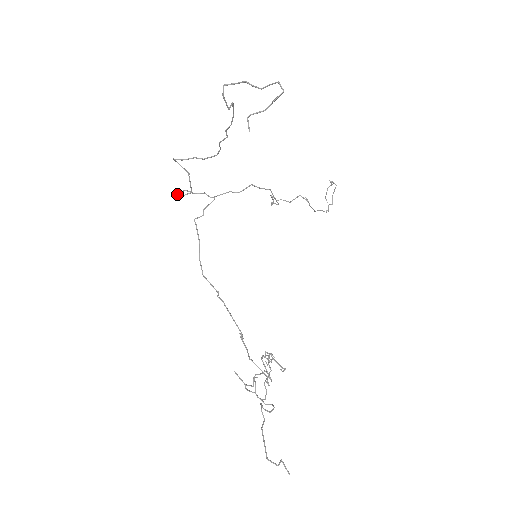
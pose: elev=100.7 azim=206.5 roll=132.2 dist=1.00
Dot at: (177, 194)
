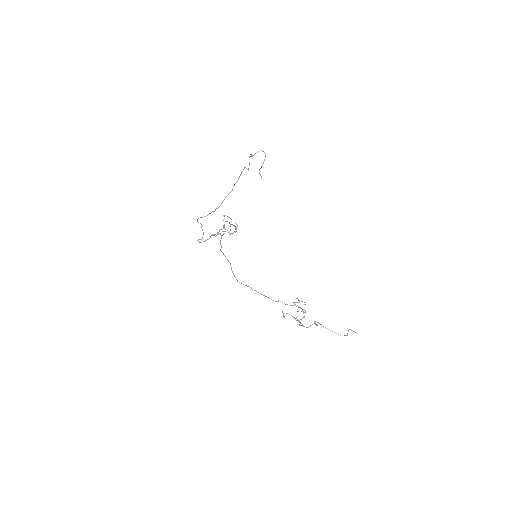
Dot at: (200, 242)
